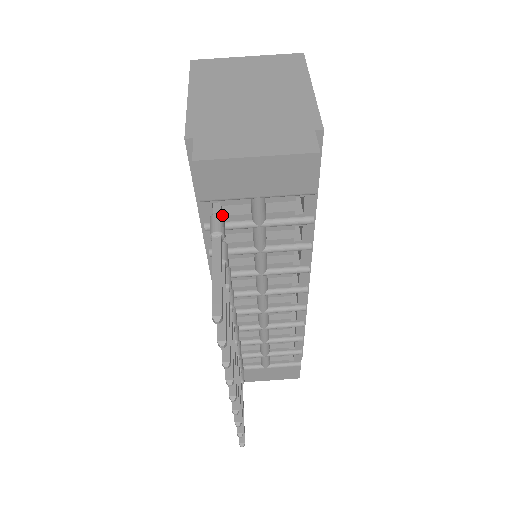
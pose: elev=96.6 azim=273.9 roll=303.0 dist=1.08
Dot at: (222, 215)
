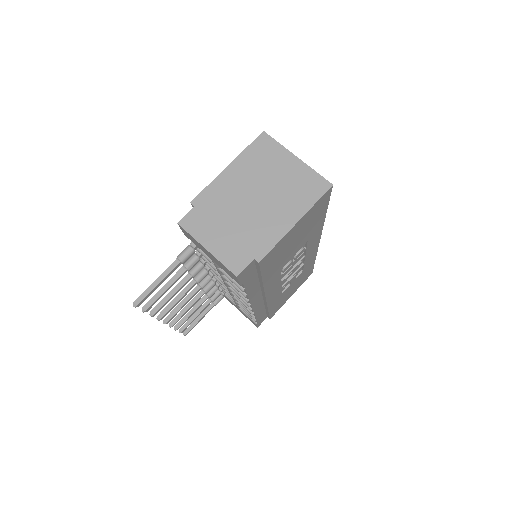
Dot at: (193, 250)
